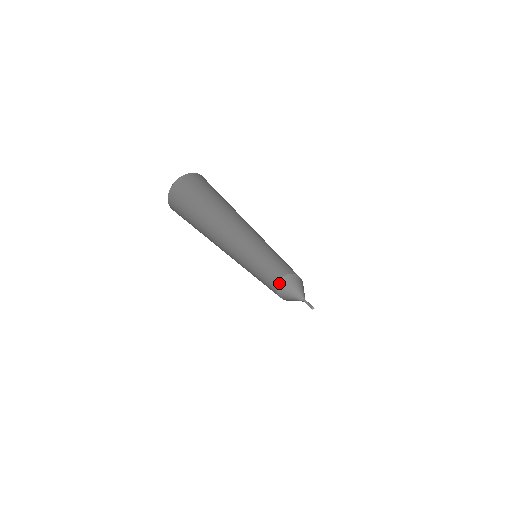
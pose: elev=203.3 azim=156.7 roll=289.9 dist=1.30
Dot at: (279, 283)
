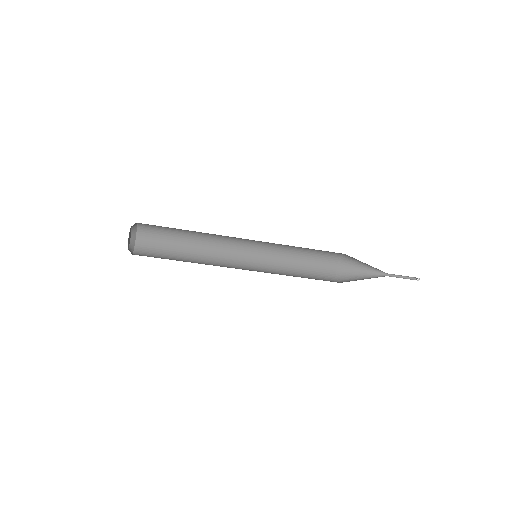
Dot at: (340, 261)
